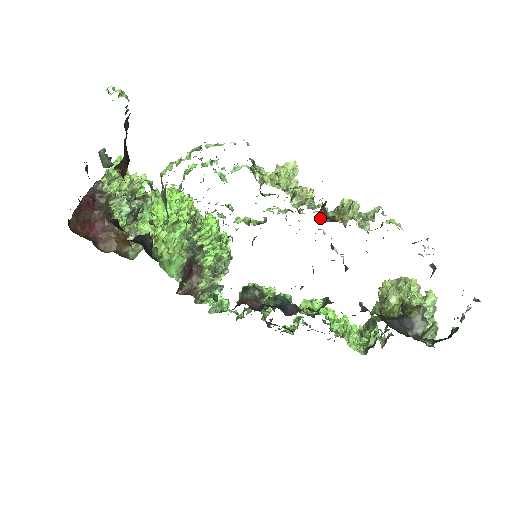
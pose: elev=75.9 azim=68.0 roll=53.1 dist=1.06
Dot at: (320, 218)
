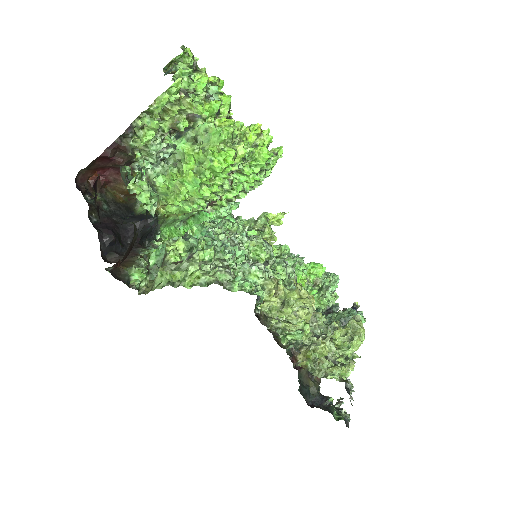
Dot at: occluded
